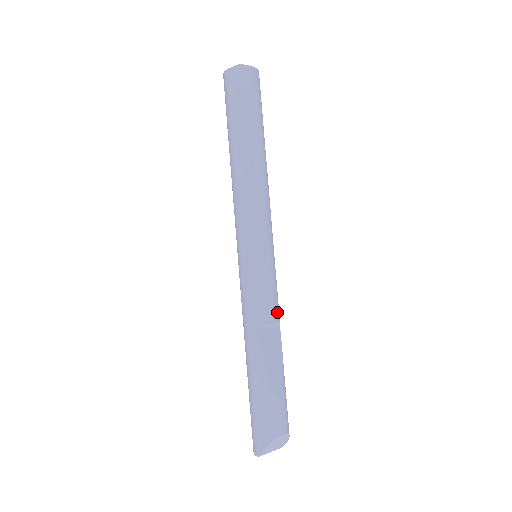
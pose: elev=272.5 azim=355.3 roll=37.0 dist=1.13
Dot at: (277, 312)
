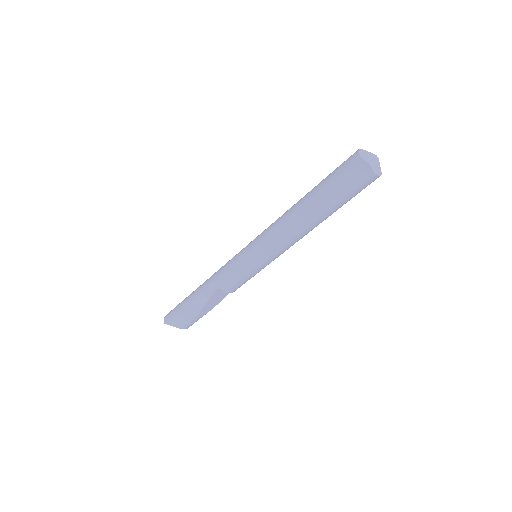
Dot at: occluded
